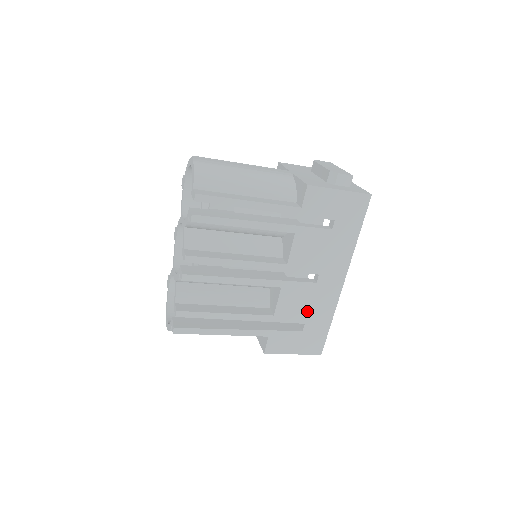
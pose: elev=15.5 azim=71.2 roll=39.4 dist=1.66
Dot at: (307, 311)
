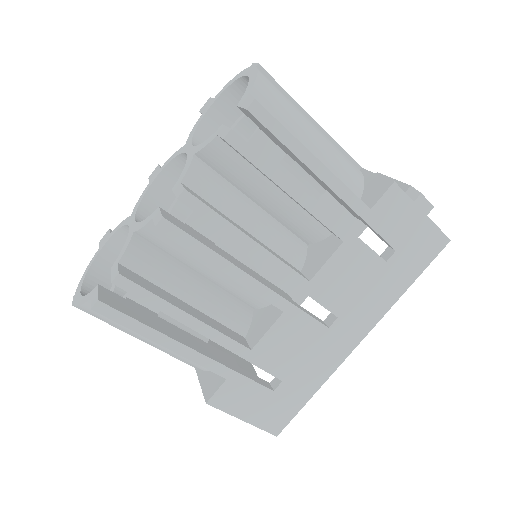
Dot at: (295, 363)
